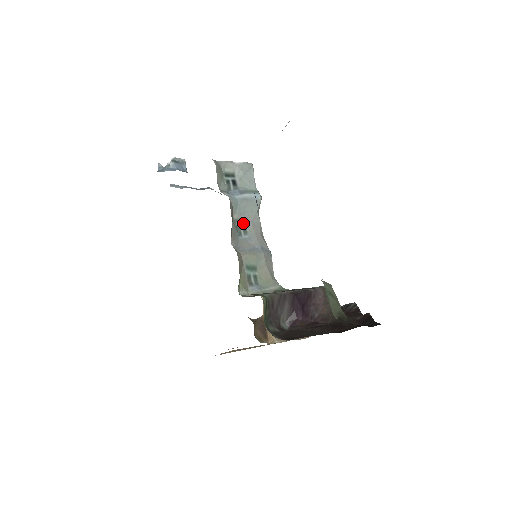
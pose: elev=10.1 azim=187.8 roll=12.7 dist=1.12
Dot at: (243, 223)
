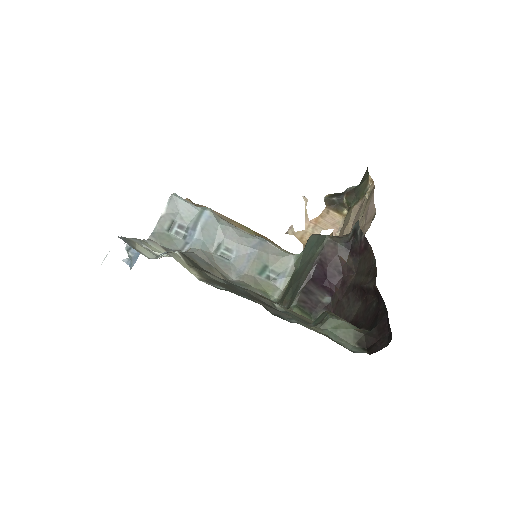
Dot at: (221, 247)
